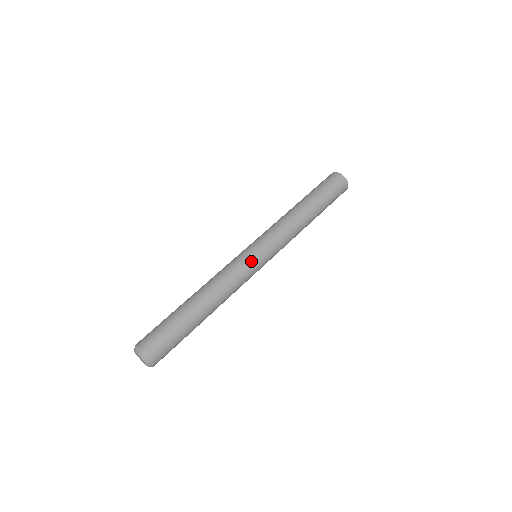
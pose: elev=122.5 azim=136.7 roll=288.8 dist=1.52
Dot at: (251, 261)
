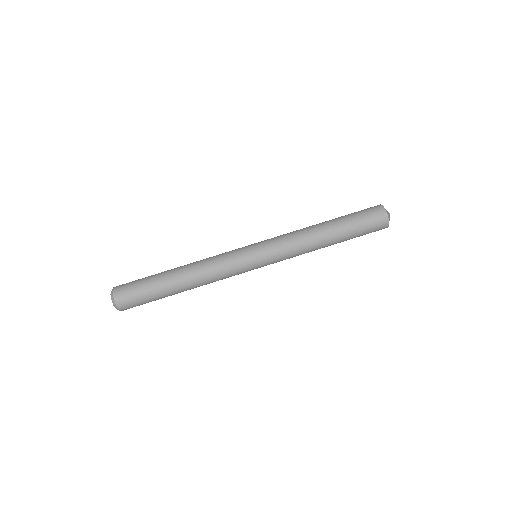
Dot at: (243, 255)
